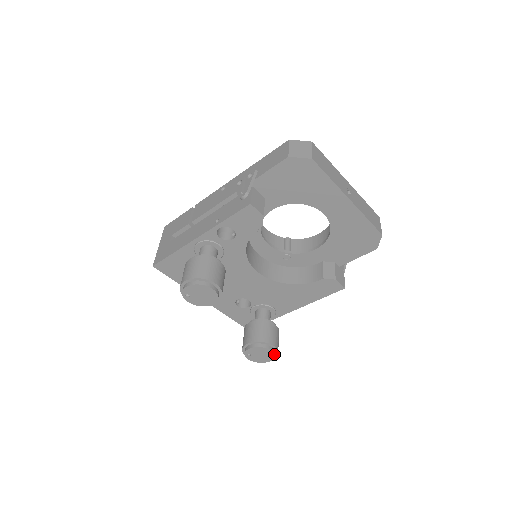
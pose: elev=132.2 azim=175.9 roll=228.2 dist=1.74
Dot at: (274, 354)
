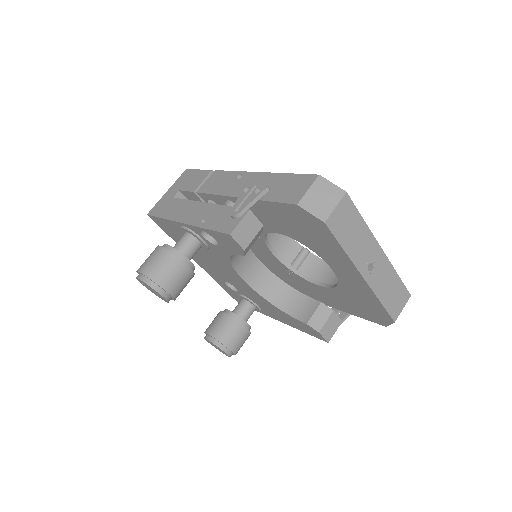
Dot at: (229, 356)
